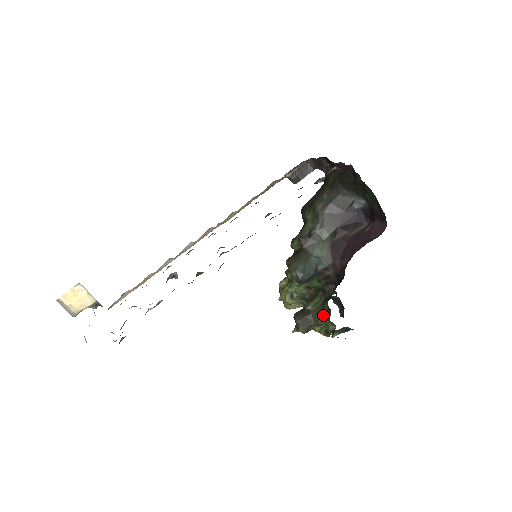
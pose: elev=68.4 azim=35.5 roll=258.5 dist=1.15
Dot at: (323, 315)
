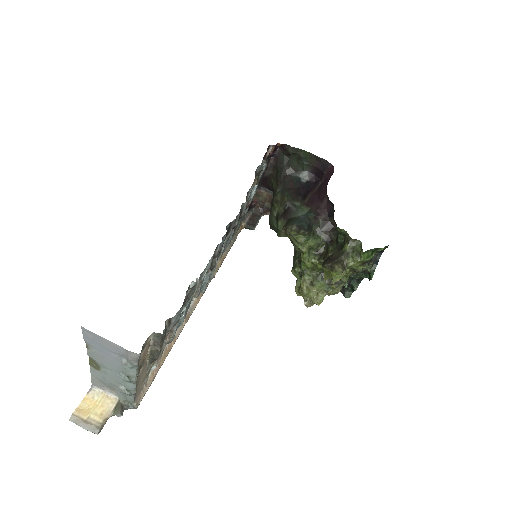
Dot at: (344, 244)
